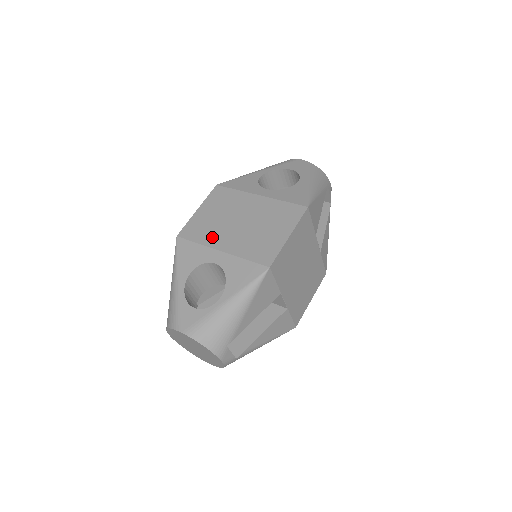
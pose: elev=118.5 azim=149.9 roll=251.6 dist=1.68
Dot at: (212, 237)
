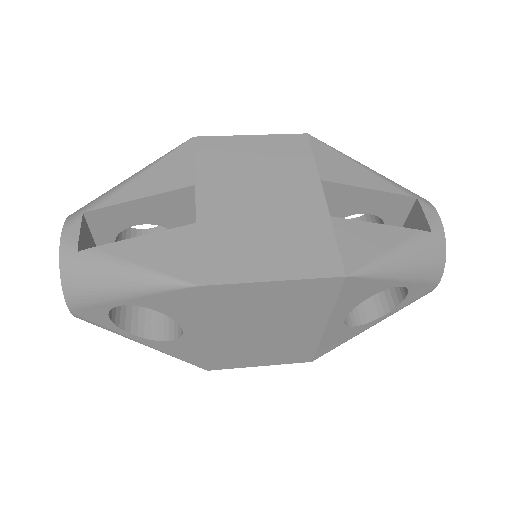
Dot at: occluded
